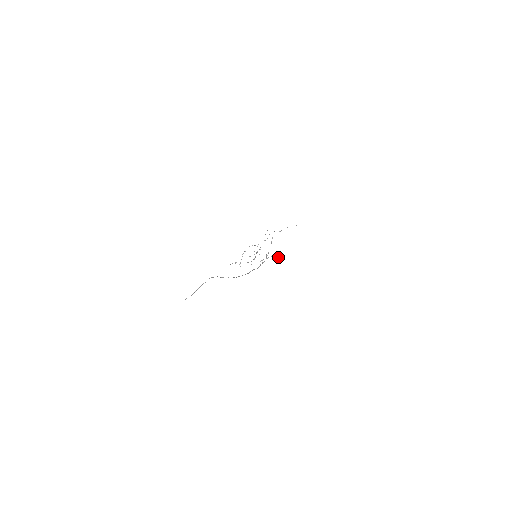
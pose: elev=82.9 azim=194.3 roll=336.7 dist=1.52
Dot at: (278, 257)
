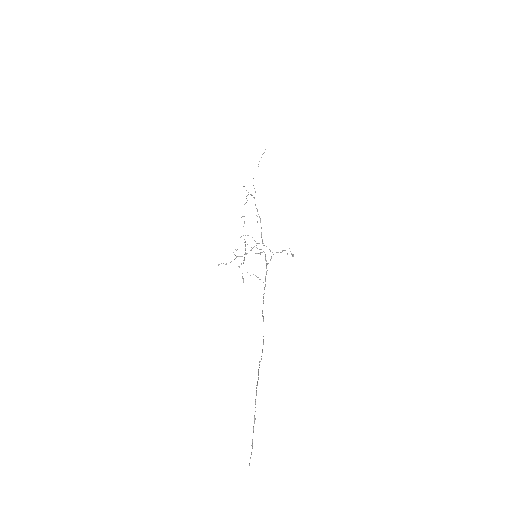
Dot at: occluded
